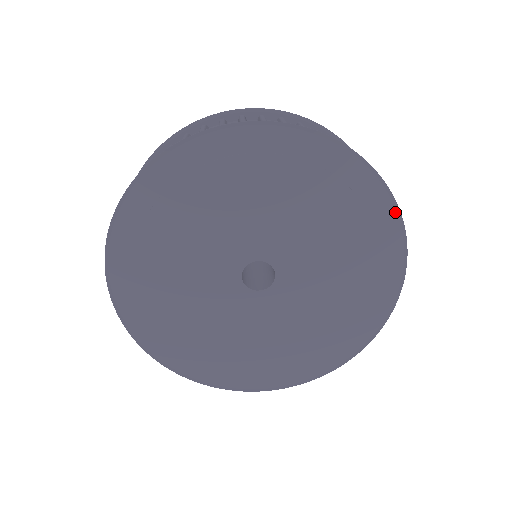
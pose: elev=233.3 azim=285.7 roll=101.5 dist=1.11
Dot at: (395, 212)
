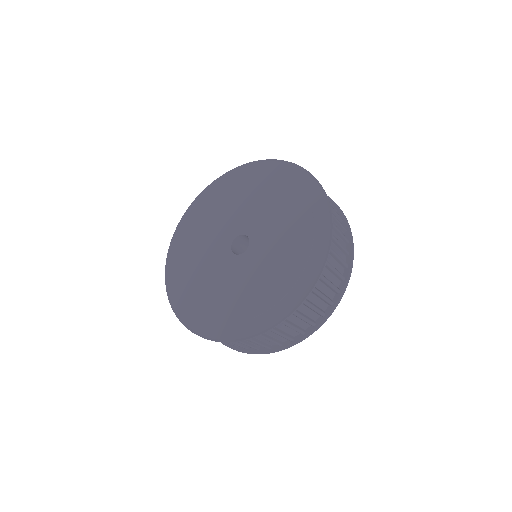
Dot at: (276, 162)
